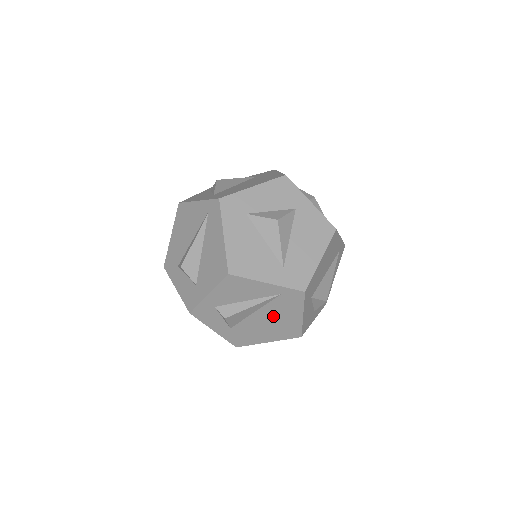
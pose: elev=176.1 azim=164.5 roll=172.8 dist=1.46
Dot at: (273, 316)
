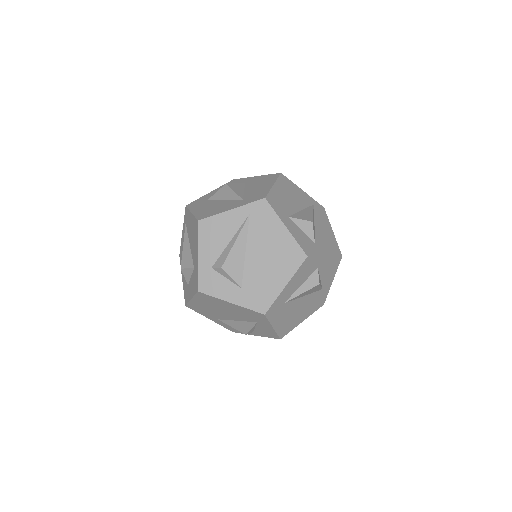
Dot at: (263, 246)
